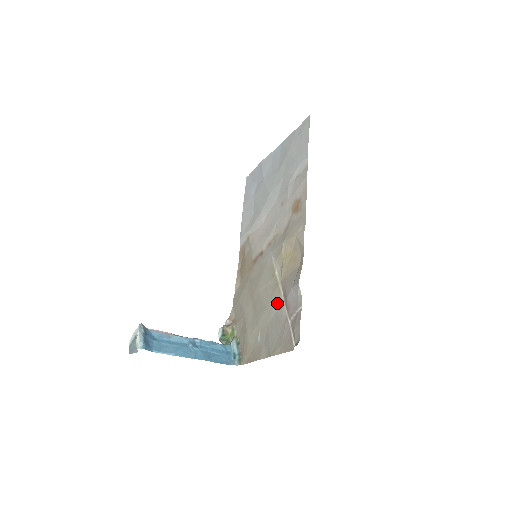
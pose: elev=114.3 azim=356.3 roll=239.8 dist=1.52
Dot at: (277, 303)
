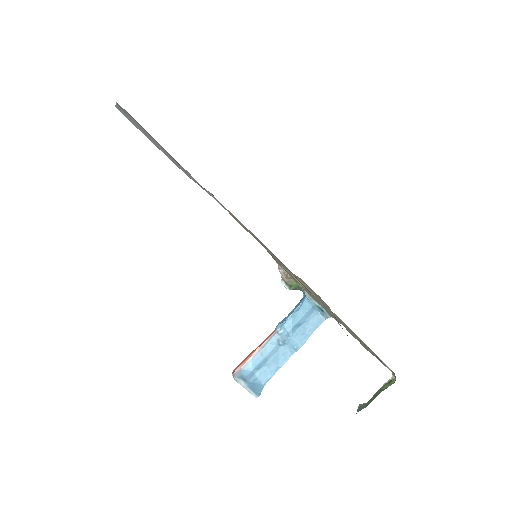
Dot at: occluded
